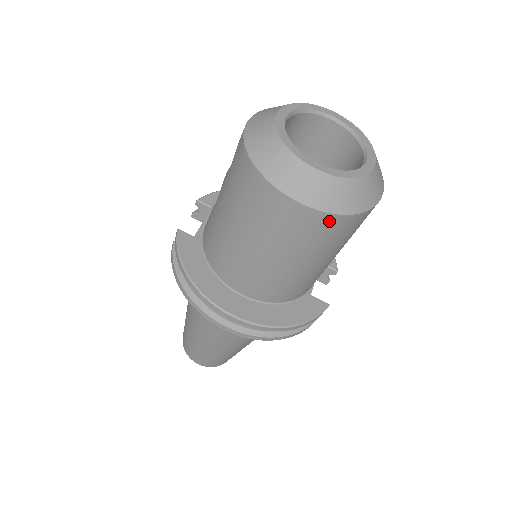
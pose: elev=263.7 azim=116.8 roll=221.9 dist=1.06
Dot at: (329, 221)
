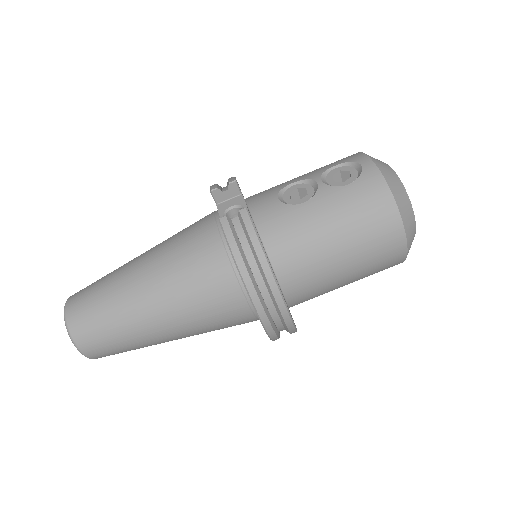
Dot at: (398, 263)
